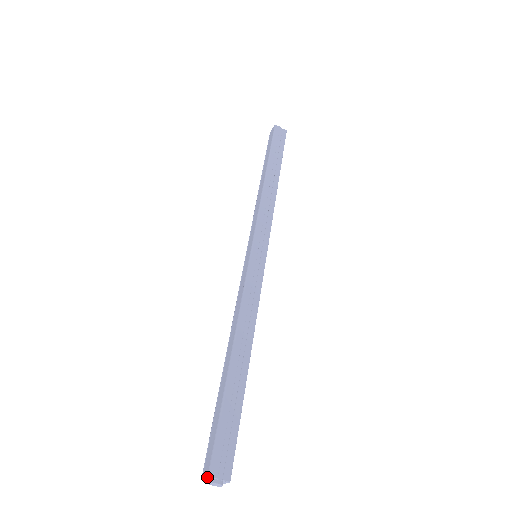
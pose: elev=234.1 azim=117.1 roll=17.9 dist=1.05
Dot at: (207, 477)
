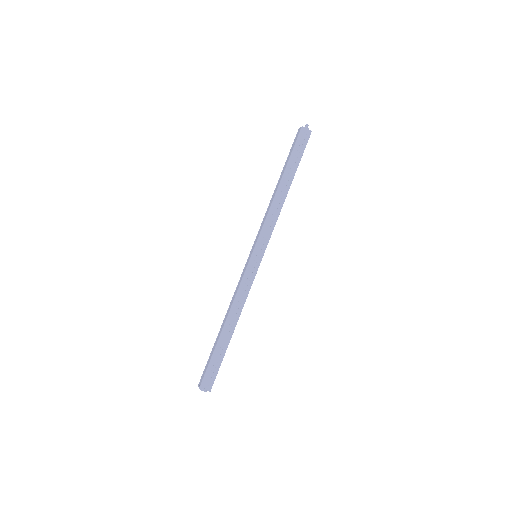
Dot at: (199, 388)
